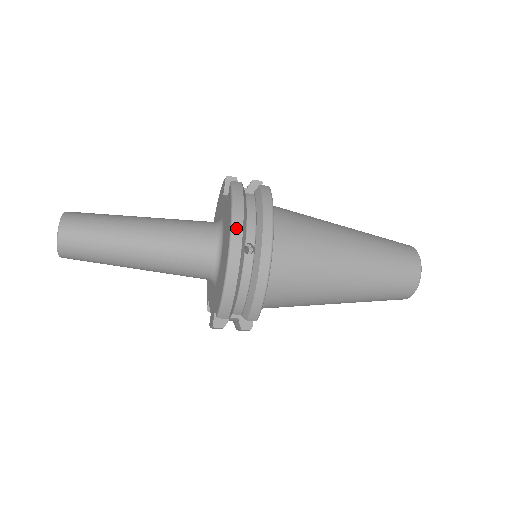
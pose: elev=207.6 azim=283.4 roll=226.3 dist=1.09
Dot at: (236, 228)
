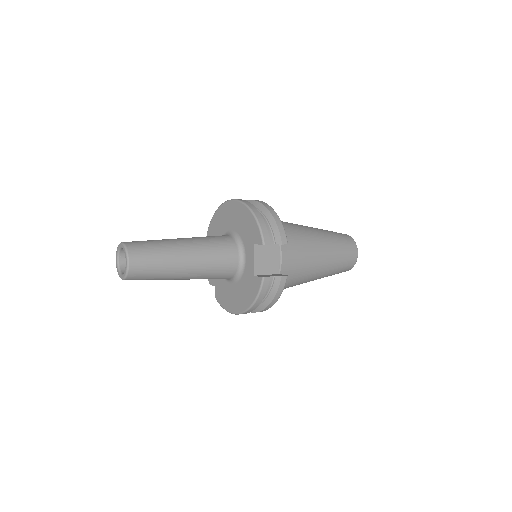
Dot at: (250, 310)
